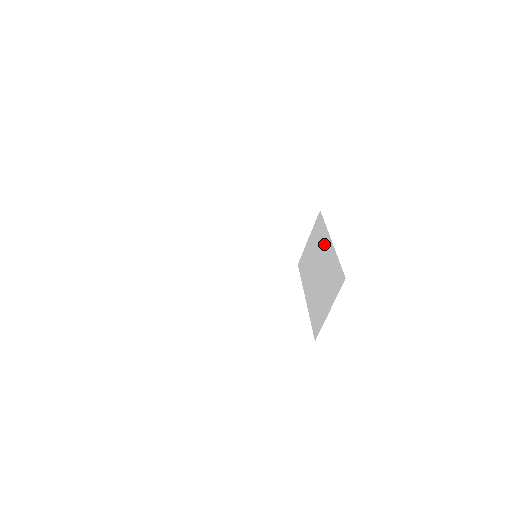
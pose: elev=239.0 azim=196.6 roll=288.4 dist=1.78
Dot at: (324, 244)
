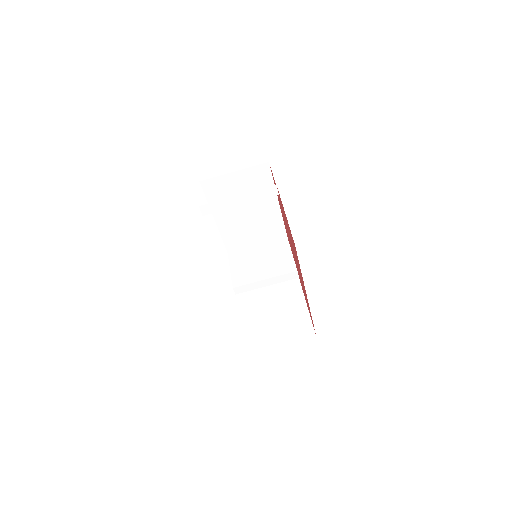
Dot at: occluded
